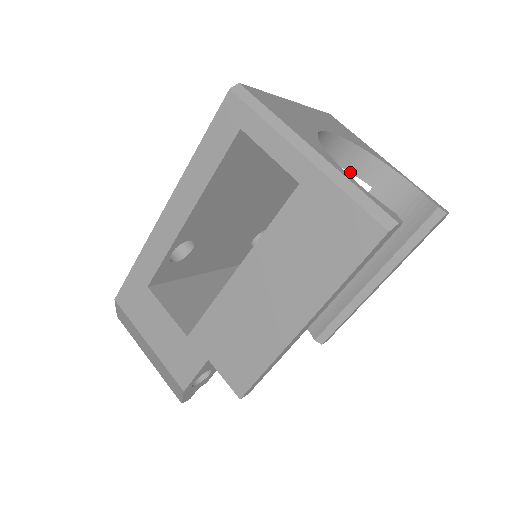
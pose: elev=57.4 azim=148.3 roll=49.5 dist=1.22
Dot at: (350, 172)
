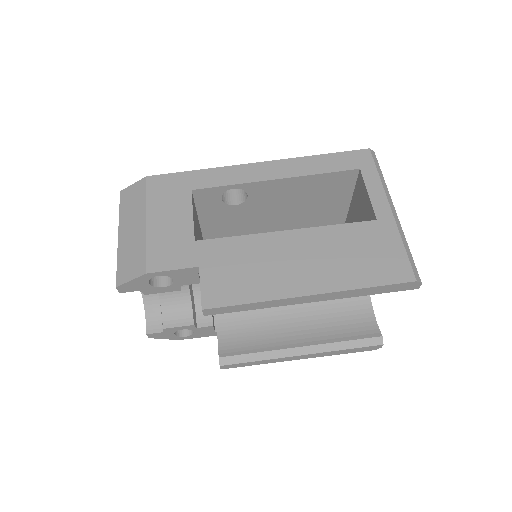
Dot at: occluded
